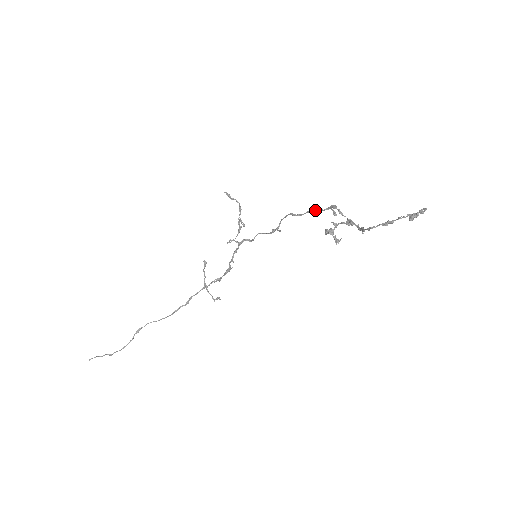
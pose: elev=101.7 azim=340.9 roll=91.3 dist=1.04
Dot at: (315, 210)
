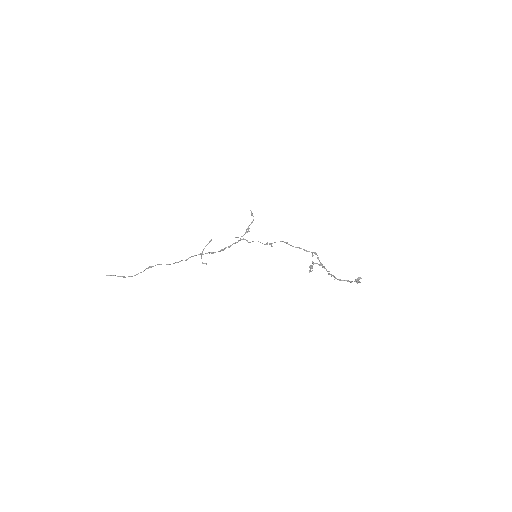
Dot at: (303, 249)
